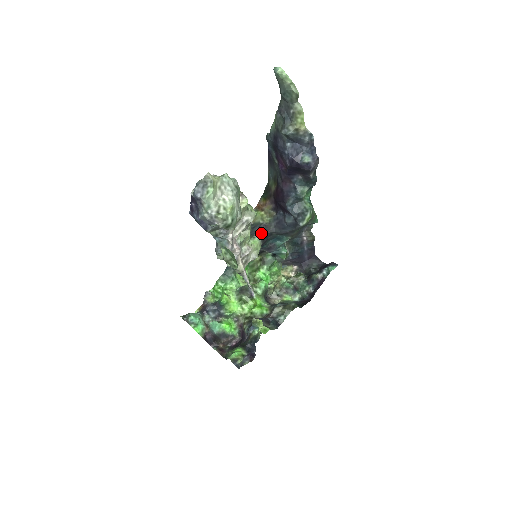
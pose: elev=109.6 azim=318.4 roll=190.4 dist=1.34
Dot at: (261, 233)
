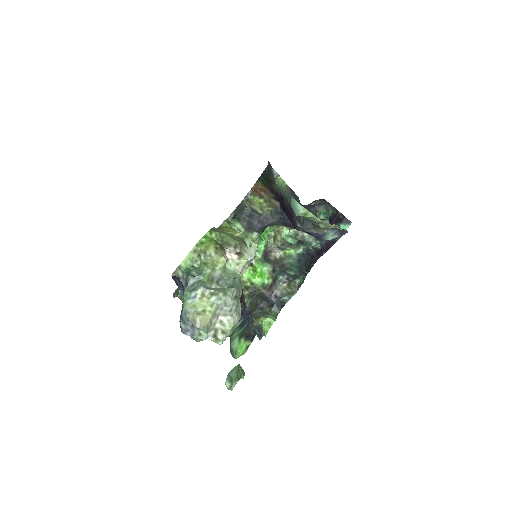
Dot at: (261, 228)
